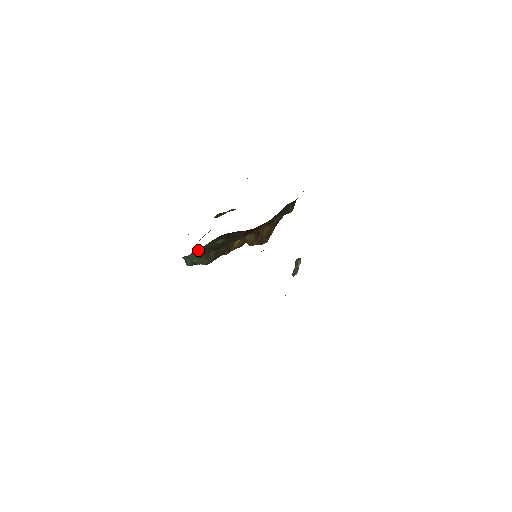
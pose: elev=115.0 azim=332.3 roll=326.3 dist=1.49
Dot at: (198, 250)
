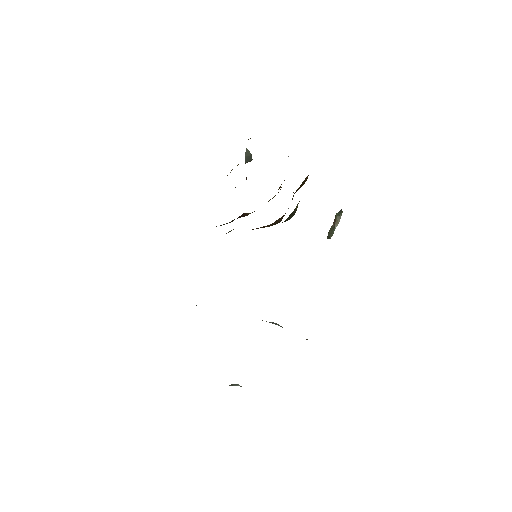
Dot at: occluded
